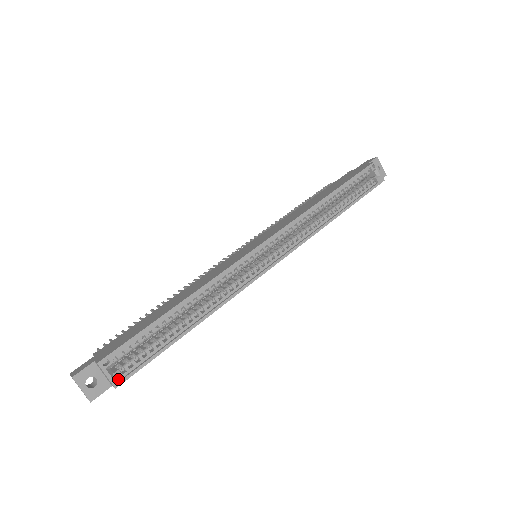
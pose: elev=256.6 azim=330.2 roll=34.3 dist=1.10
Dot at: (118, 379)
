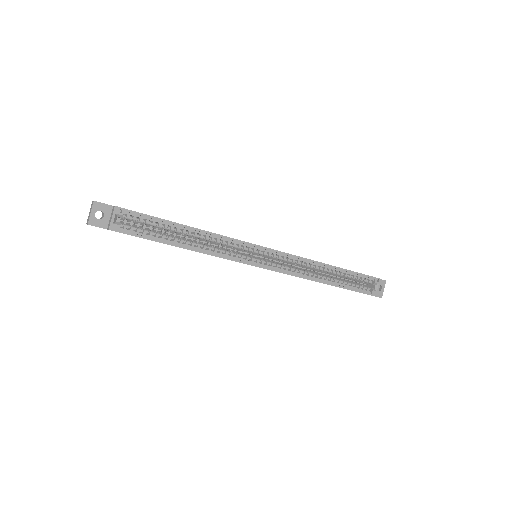
Dot at: (115, 227)
